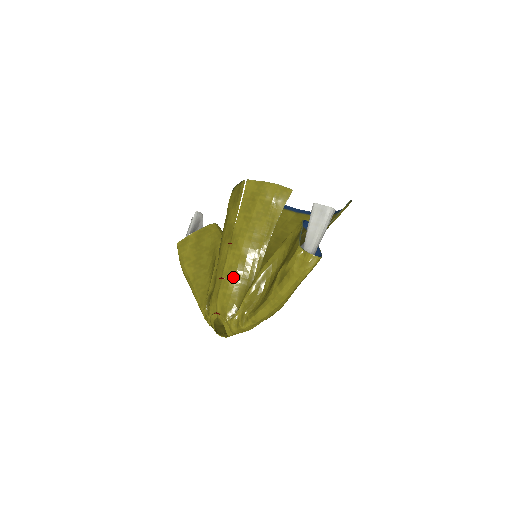
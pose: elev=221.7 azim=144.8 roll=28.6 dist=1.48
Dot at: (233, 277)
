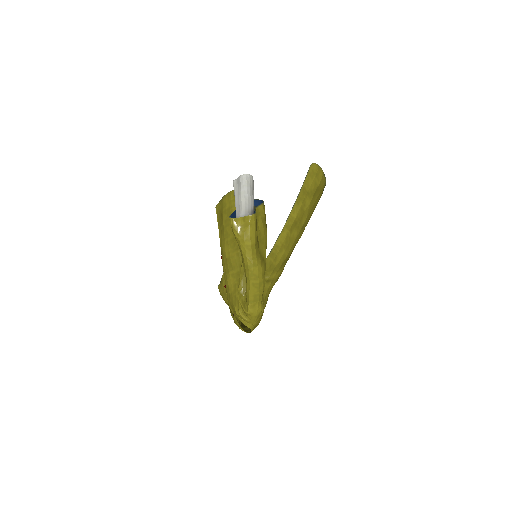
Dot at: (229, 279)
